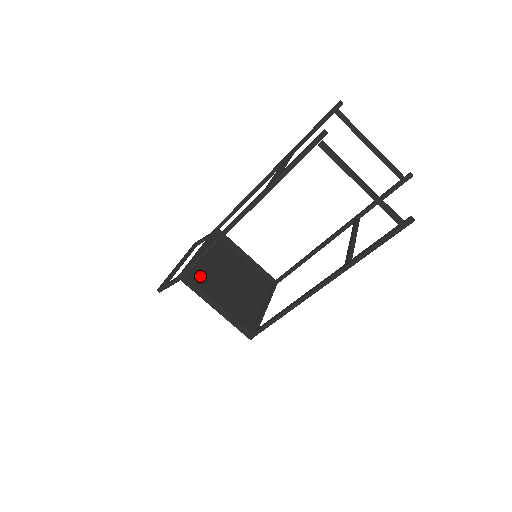
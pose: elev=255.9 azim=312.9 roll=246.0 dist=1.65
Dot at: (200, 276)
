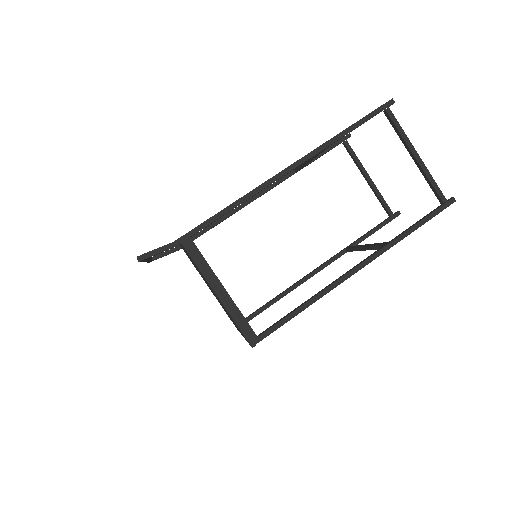
Dot at: occluded
